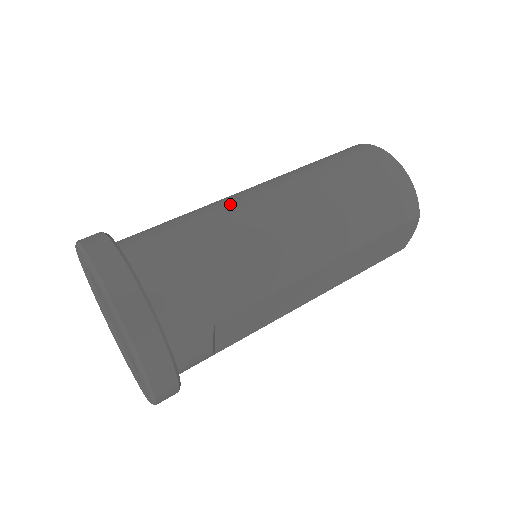
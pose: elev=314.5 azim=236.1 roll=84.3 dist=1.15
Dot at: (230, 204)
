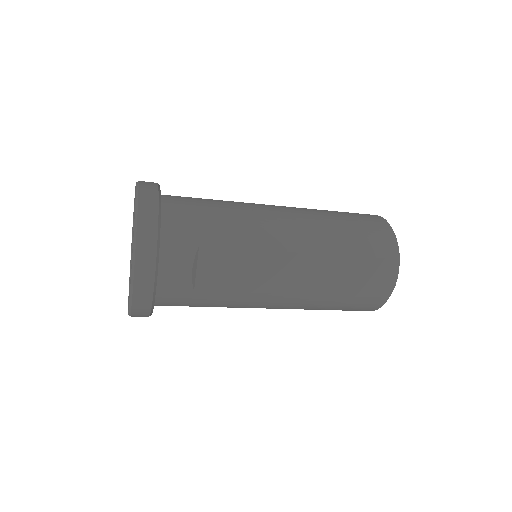
Dot at: occluded
